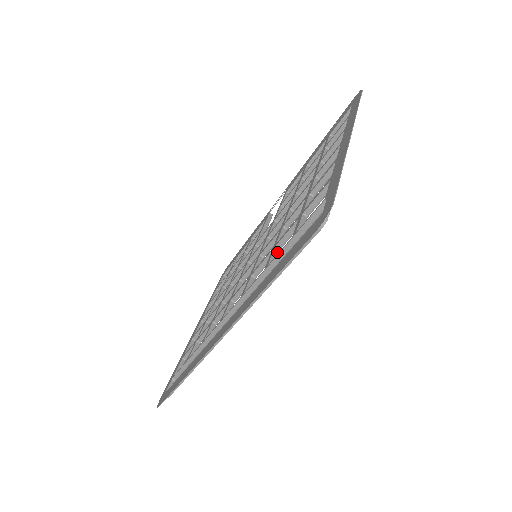
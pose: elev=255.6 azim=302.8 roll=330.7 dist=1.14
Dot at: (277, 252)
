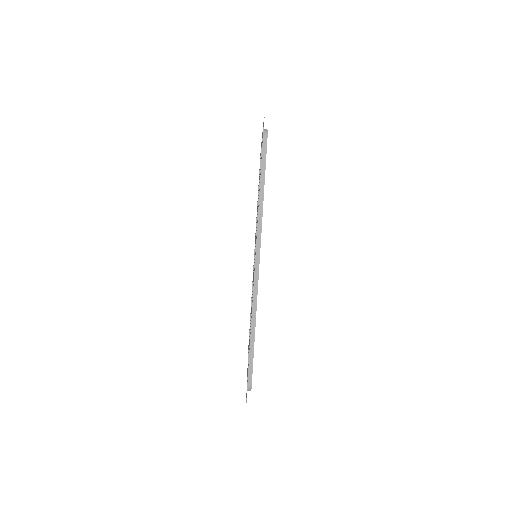
Dot at: occluded
